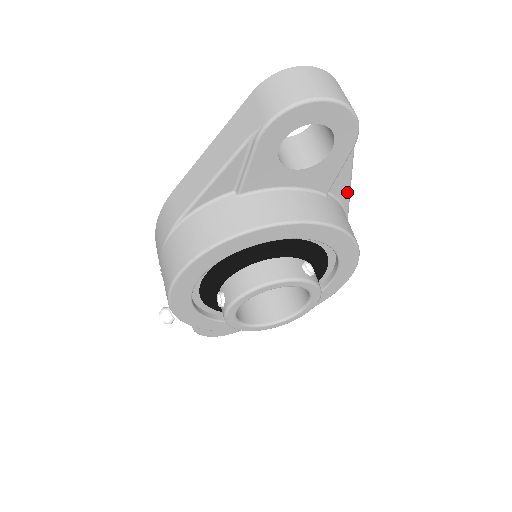
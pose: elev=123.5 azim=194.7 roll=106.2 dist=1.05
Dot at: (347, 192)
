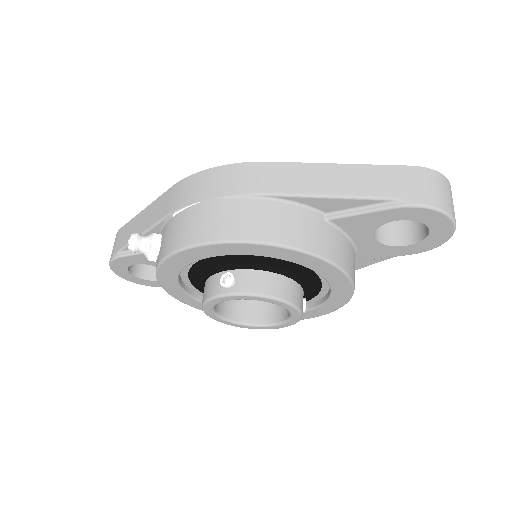
Dot at: (359, 267)
